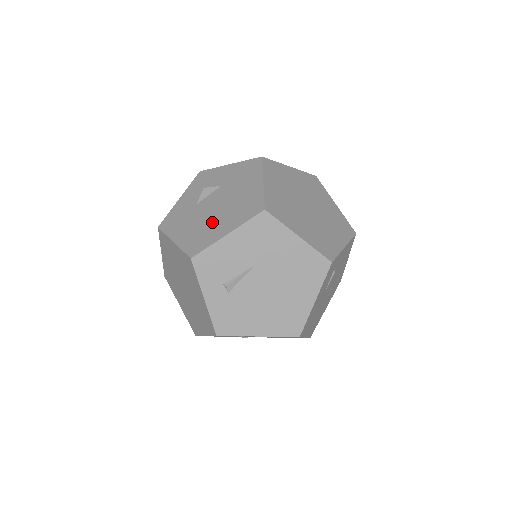
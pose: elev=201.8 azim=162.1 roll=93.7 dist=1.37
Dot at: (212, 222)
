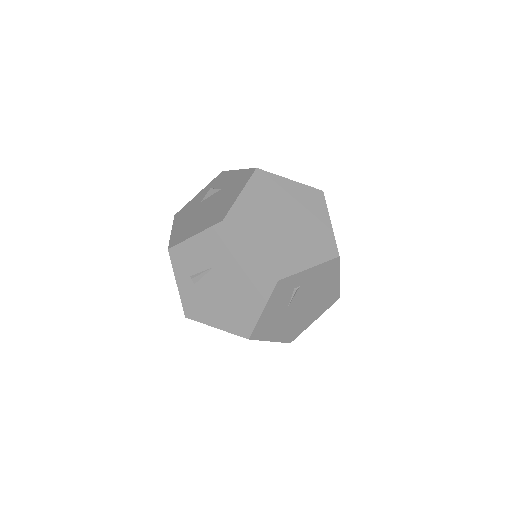
Dot at: (195, 221)
